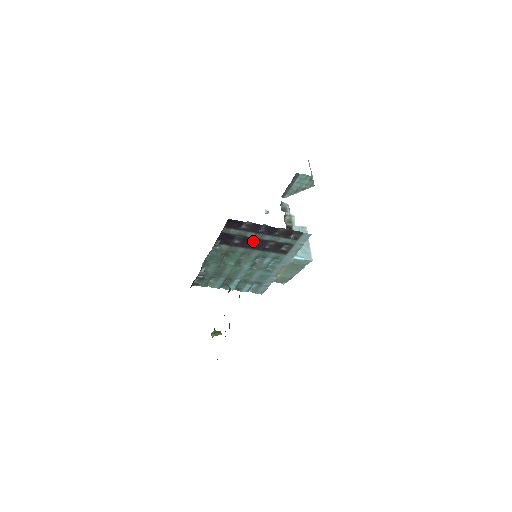
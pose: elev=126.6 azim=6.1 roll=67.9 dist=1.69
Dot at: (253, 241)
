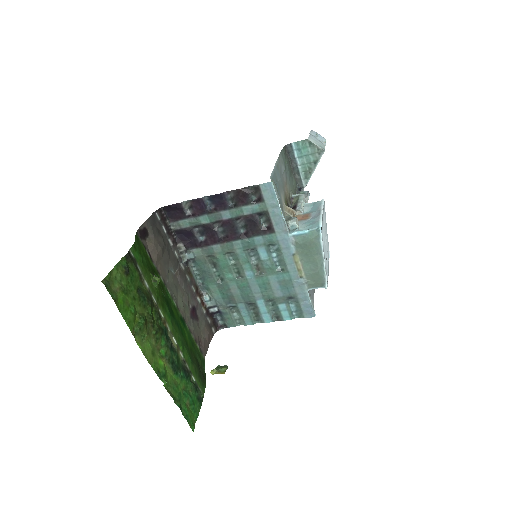
Dot at: (220, 229)
